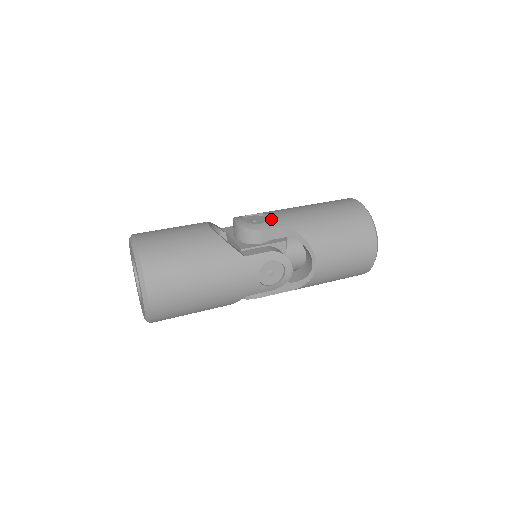
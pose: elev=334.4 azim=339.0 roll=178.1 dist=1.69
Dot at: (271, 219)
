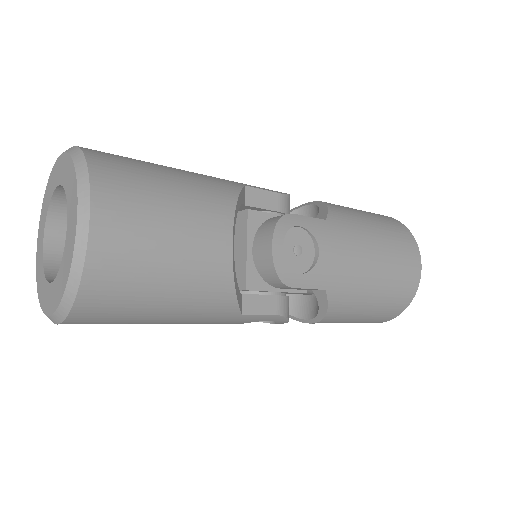
Dot at: (318, 269)
